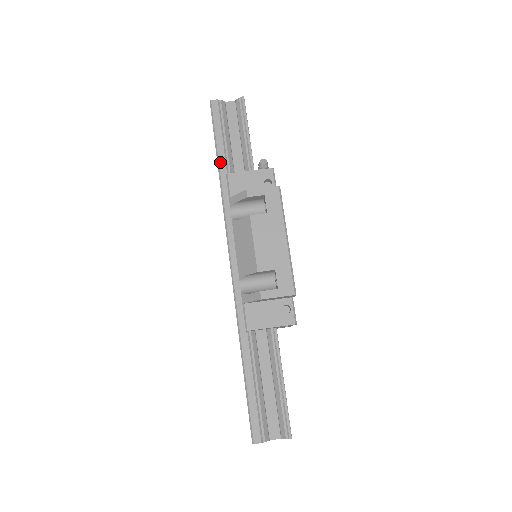
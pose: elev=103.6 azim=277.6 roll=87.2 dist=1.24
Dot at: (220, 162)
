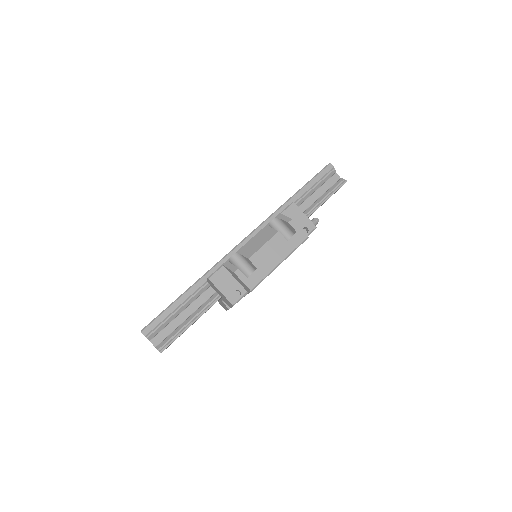
Dot at: (297, 194)
